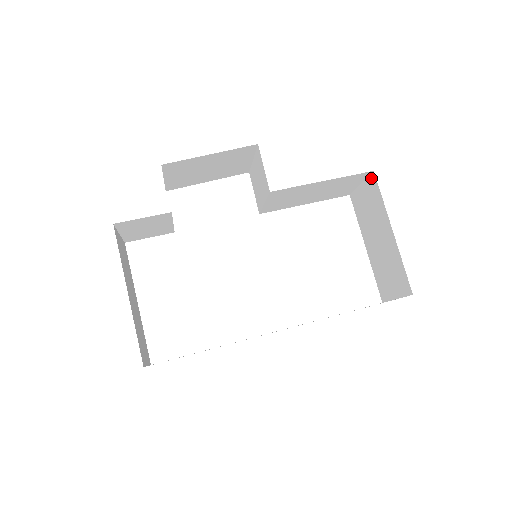
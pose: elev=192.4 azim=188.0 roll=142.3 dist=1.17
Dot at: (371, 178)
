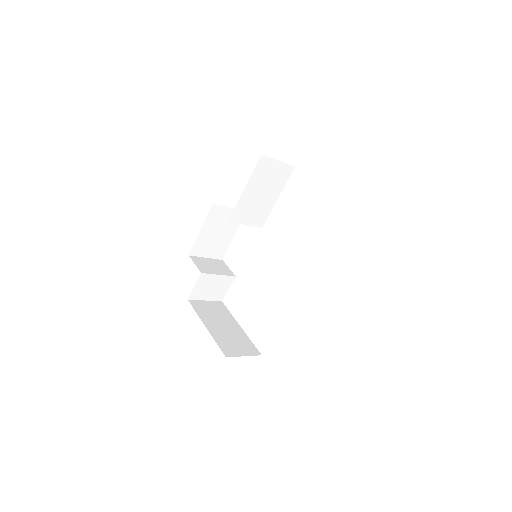
Dot at: (268, 157)
